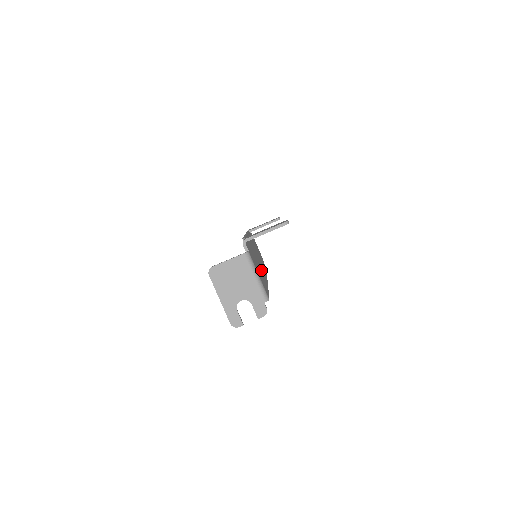
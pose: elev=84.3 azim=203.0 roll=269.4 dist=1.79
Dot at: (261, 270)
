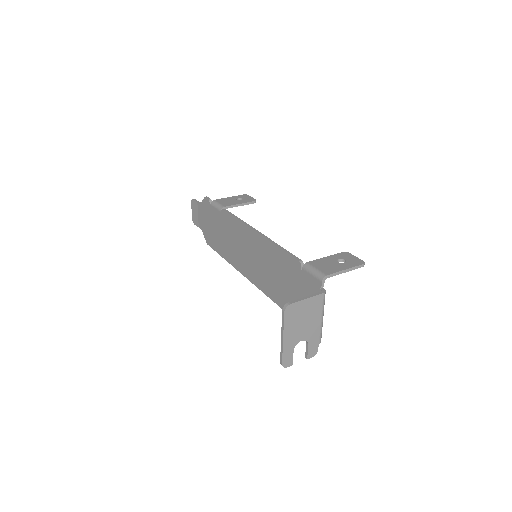
Dot at: occluded
